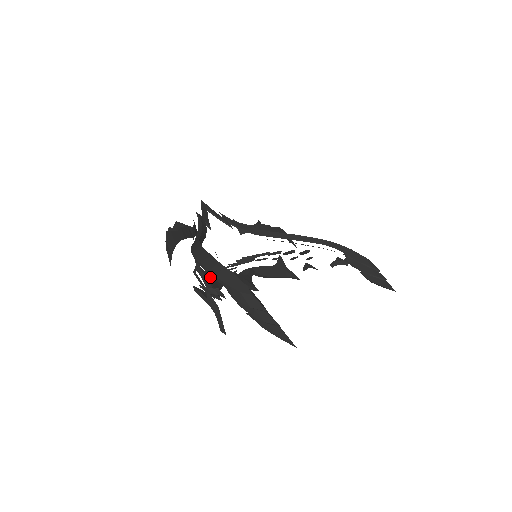
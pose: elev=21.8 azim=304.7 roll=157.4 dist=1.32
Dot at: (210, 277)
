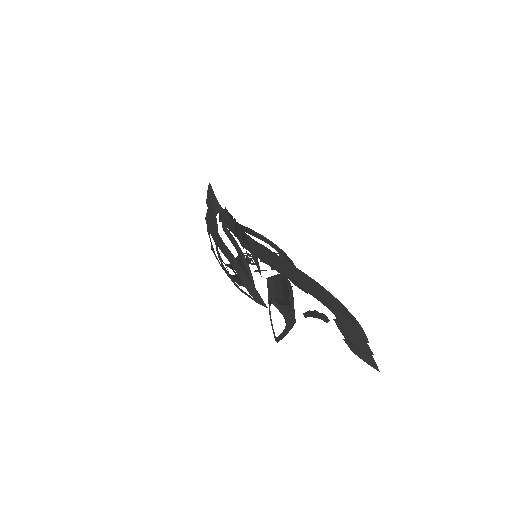
Dot at: occluded
